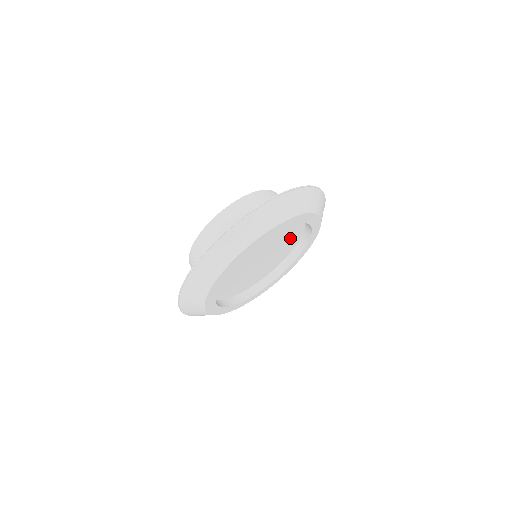
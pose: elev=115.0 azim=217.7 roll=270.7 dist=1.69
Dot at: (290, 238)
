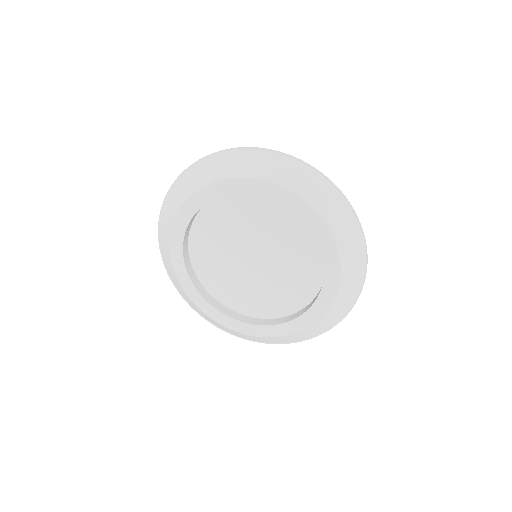
Dot at: (289, 292)
